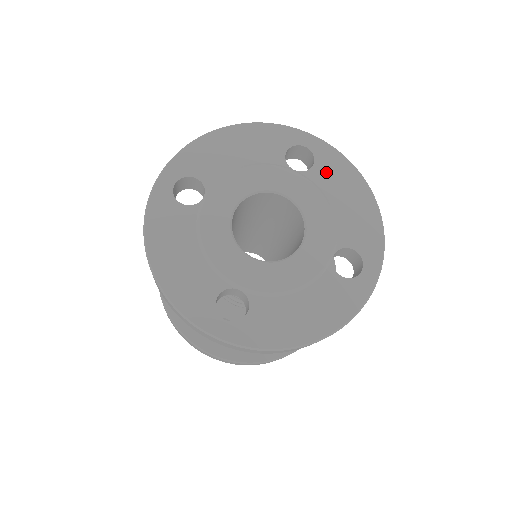
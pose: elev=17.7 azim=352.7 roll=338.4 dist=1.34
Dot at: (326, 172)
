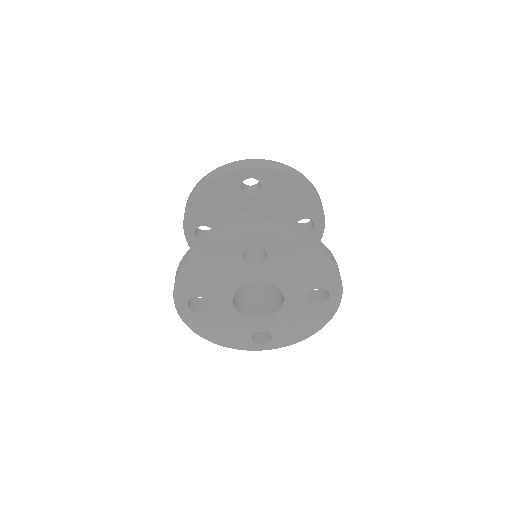
Dot at: (278, 255)
